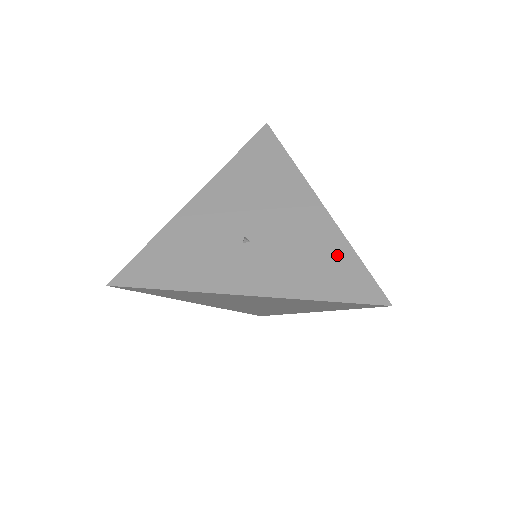
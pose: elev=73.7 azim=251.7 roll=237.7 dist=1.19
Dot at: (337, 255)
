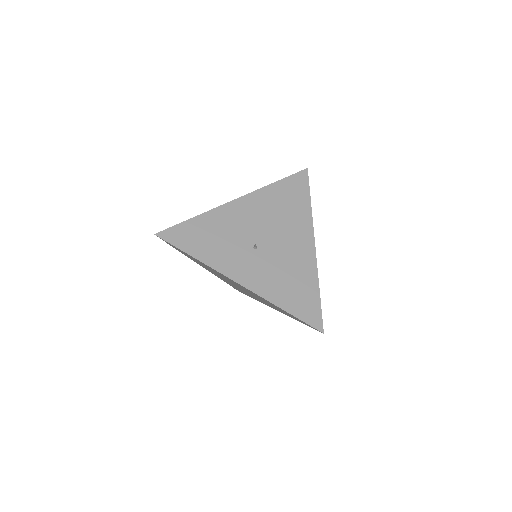
Dot at: (307, 285)
